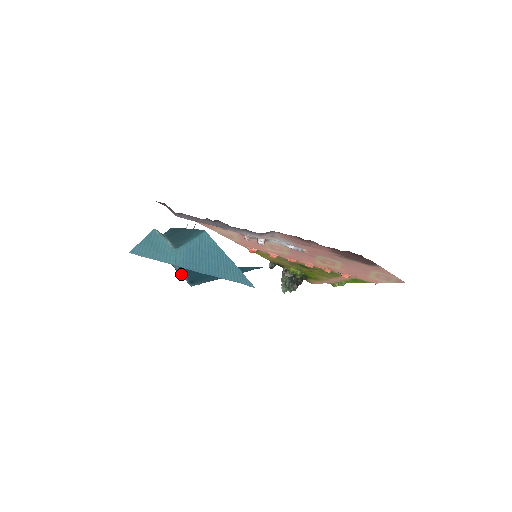
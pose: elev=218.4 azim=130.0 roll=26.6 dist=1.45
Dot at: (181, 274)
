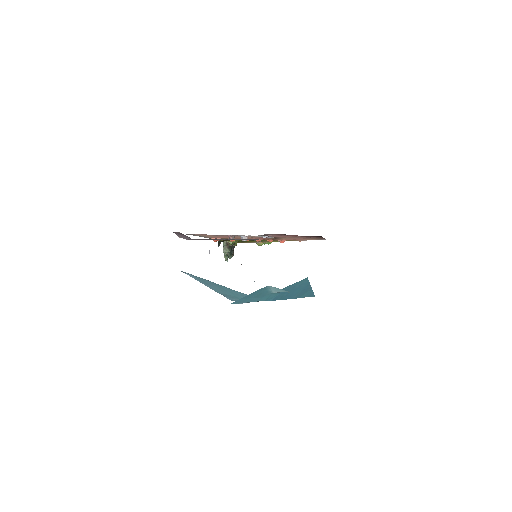
Dot at: occluded
